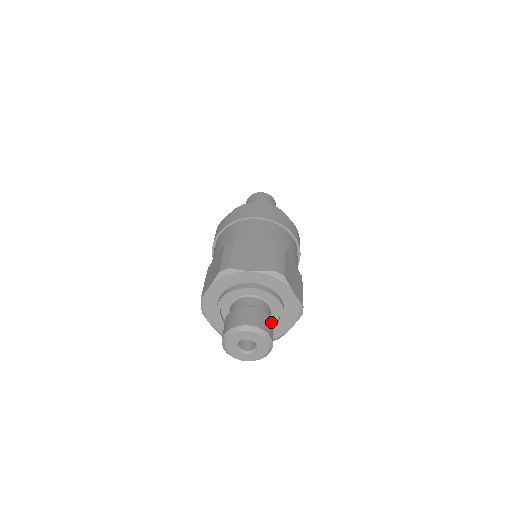
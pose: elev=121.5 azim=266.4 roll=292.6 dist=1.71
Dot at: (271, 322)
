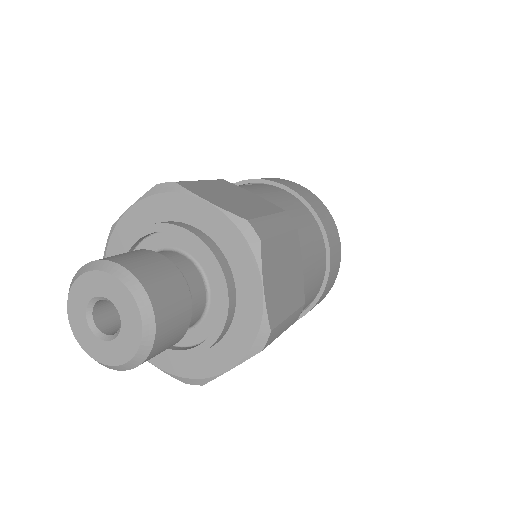
Dot at: (184, 307)
